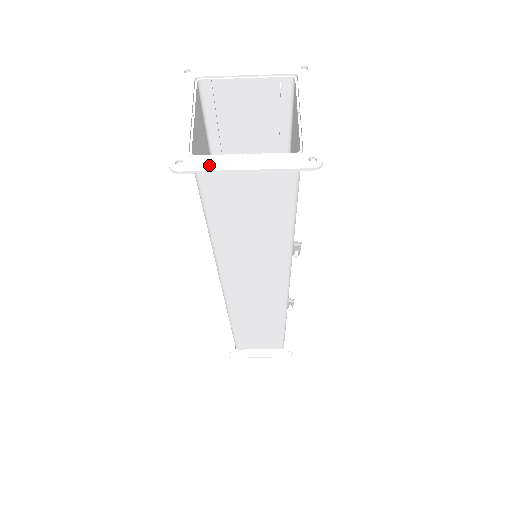
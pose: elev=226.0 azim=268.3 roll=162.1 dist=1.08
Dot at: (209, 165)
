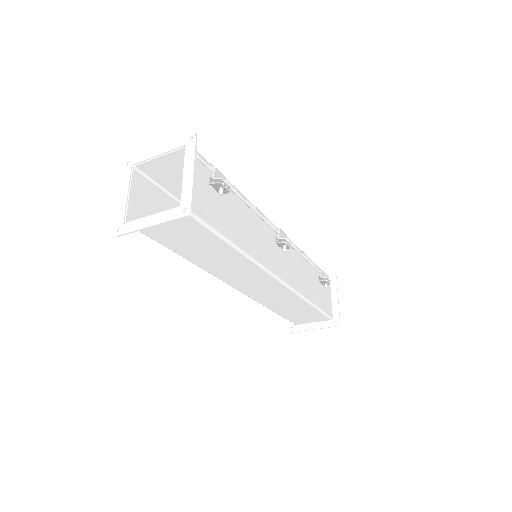
Dot at: (132, 228)
